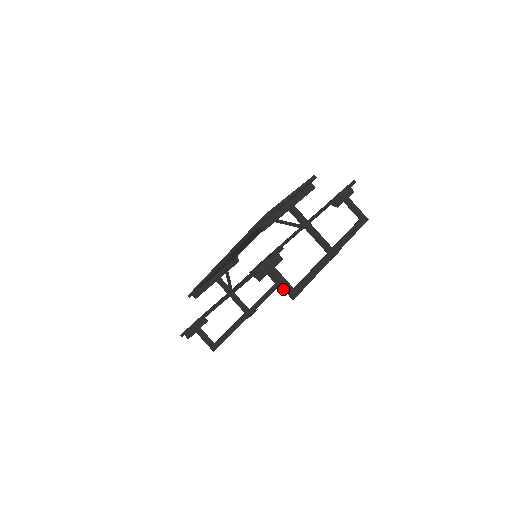
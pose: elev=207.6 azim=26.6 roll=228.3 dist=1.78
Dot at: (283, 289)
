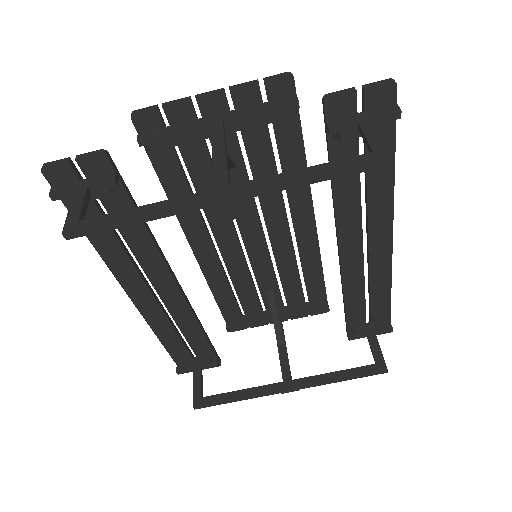
Dot at: occluded
